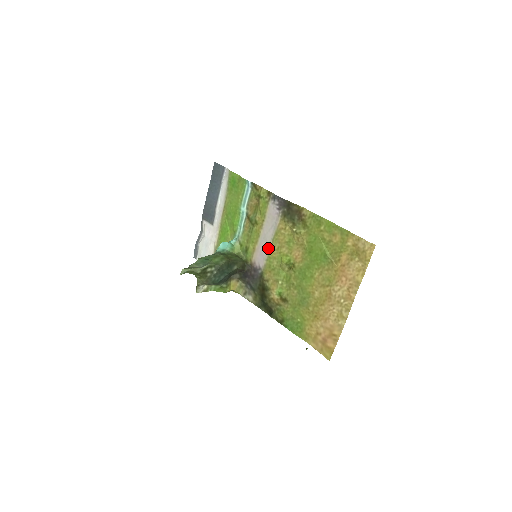
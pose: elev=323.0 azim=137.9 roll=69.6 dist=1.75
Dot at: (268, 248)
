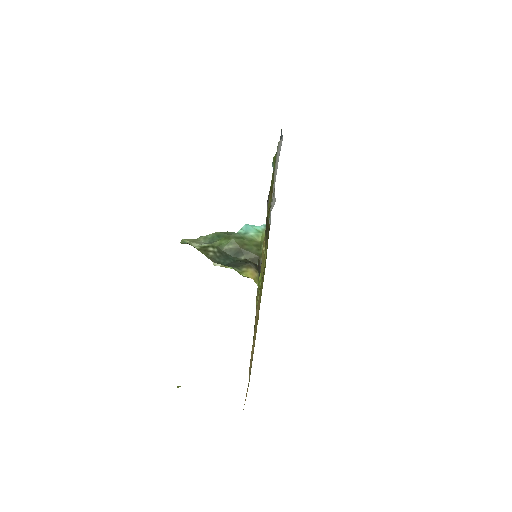
Dot at: occluded
